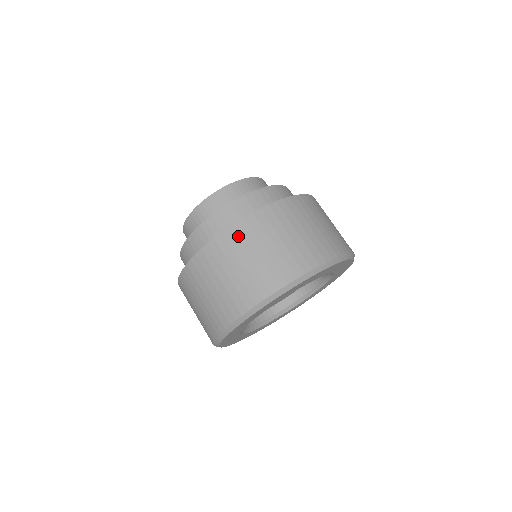
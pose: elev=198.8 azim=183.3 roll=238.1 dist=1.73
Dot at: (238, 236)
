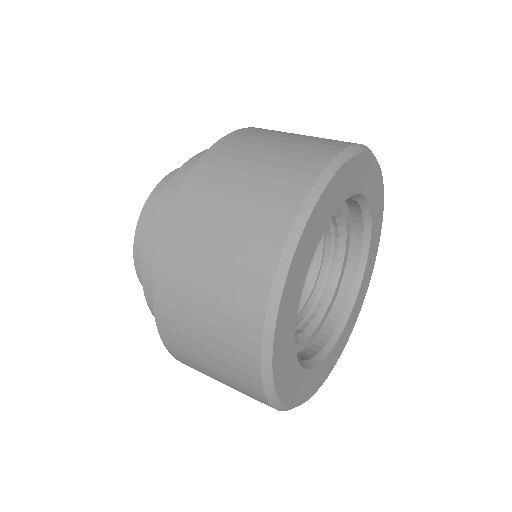
Dot at: (216, 163)
